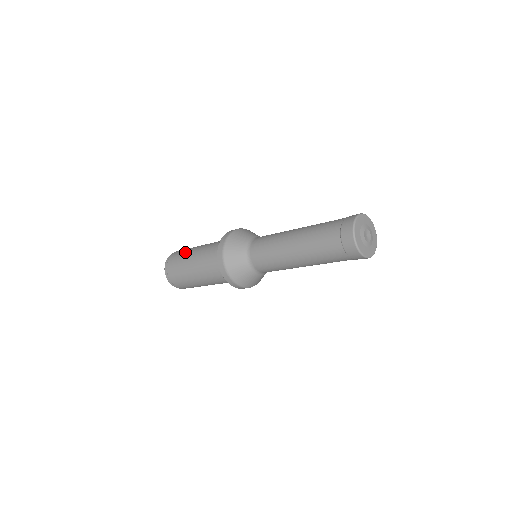
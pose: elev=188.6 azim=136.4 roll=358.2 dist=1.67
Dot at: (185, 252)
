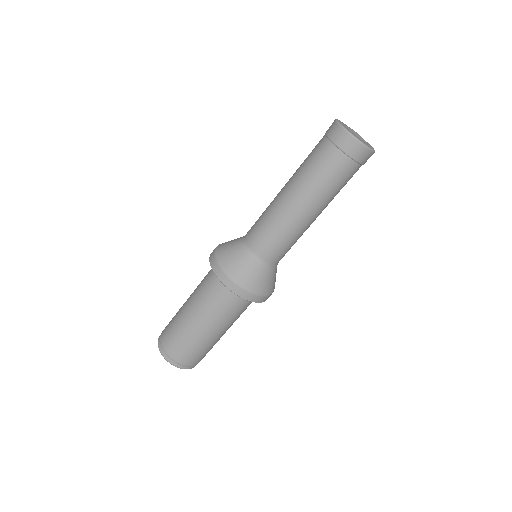
Dot at: (175, 319)
